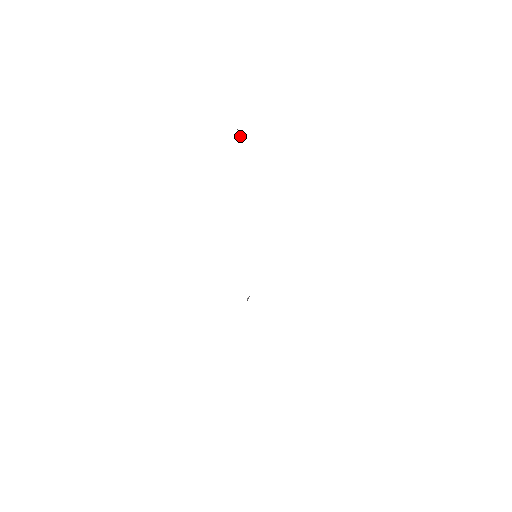
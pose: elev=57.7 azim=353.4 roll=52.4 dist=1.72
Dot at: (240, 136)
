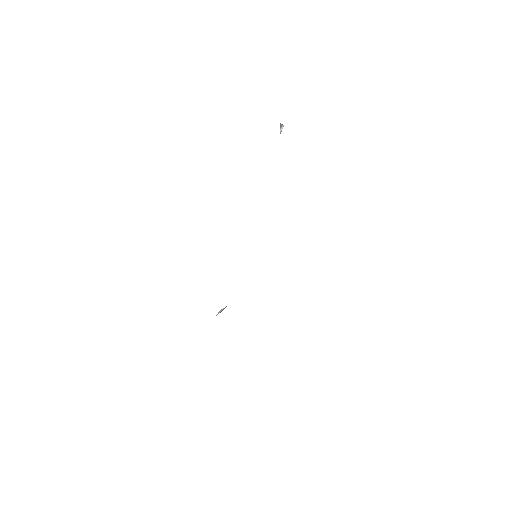
Dot at: (281, 129)
